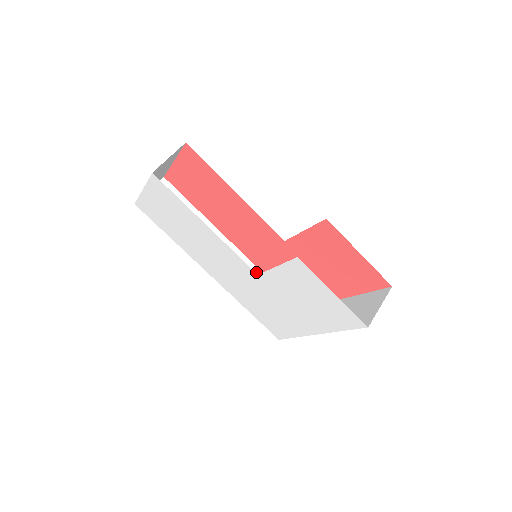
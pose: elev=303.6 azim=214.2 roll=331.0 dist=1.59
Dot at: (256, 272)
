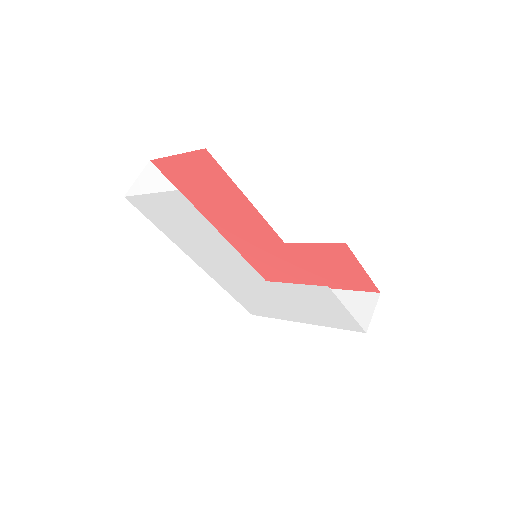
Dot at: occluded
